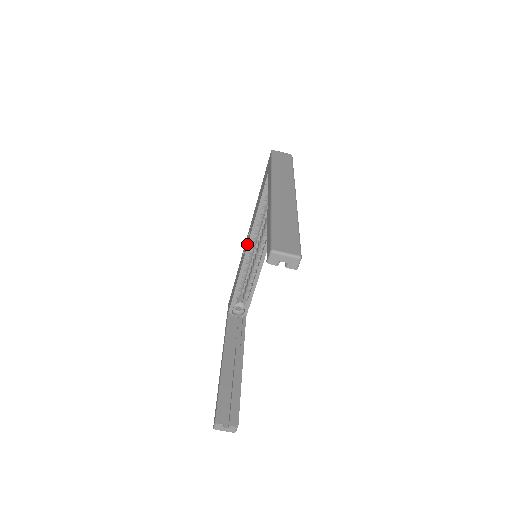
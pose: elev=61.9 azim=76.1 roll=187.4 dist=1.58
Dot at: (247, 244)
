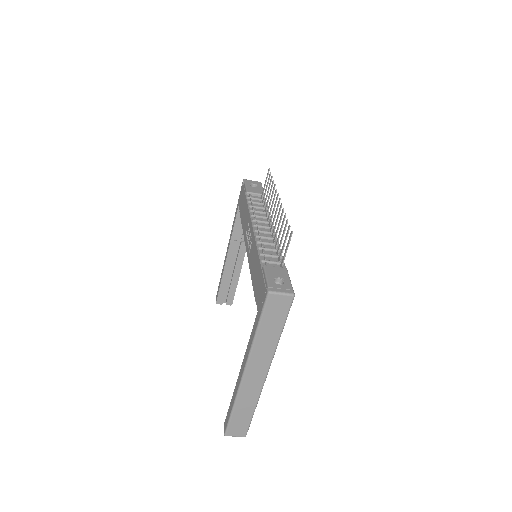
Dot at: (247, 252)
